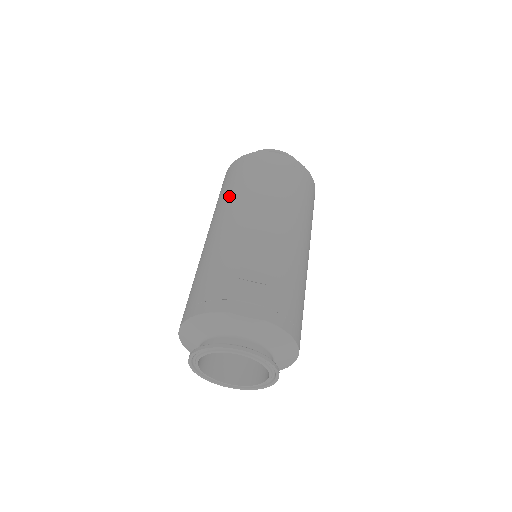
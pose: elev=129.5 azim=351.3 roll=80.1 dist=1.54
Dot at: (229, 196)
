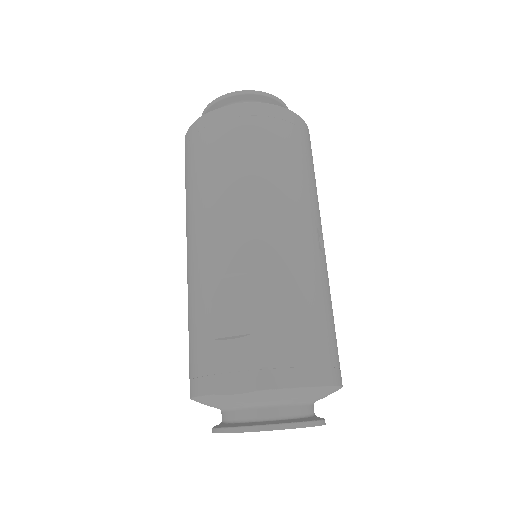
Dot at: (186, 205)
